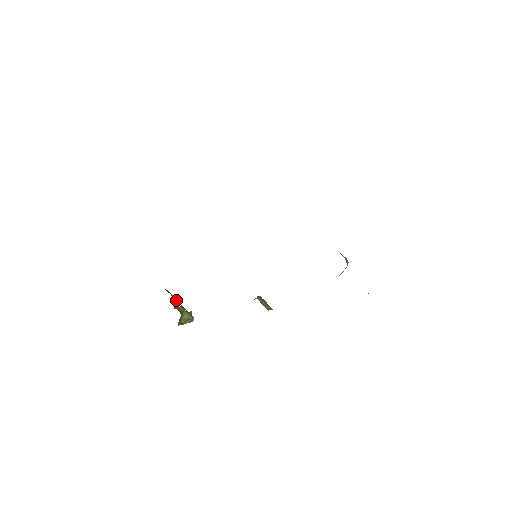
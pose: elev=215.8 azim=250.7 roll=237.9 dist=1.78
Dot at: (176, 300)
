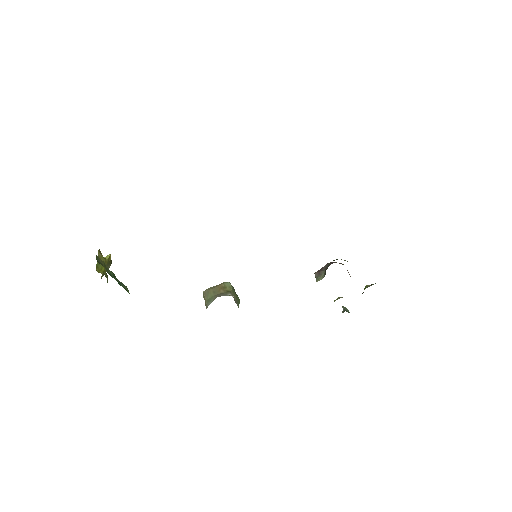
Dot at: (109, 272)
